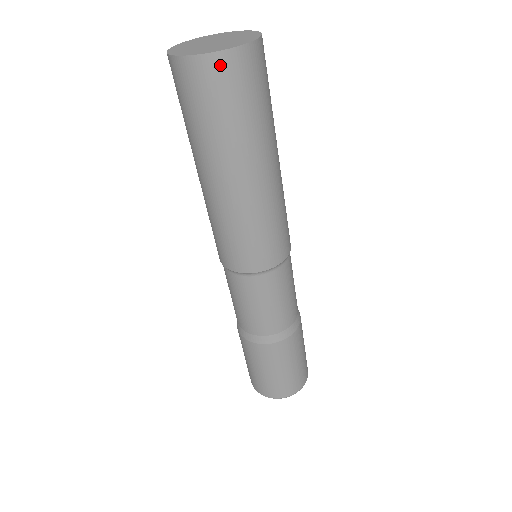
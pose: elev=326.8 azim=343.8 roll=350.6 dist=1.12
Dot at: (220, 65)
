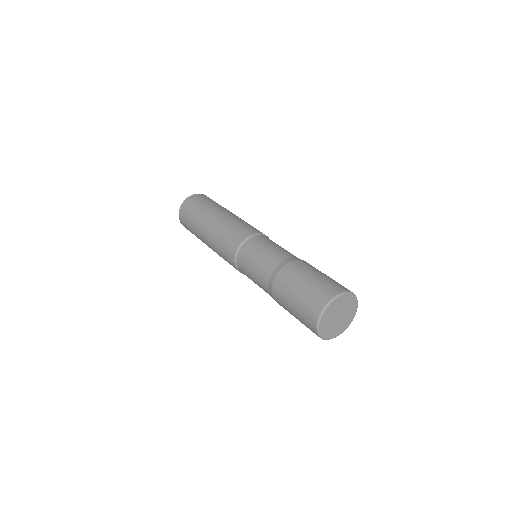
Dot at: (182, 210)
